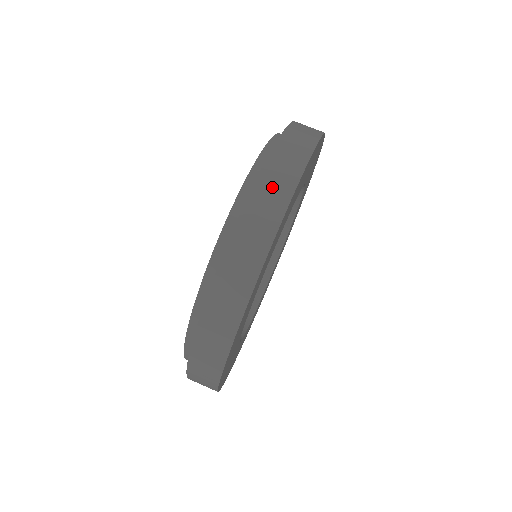
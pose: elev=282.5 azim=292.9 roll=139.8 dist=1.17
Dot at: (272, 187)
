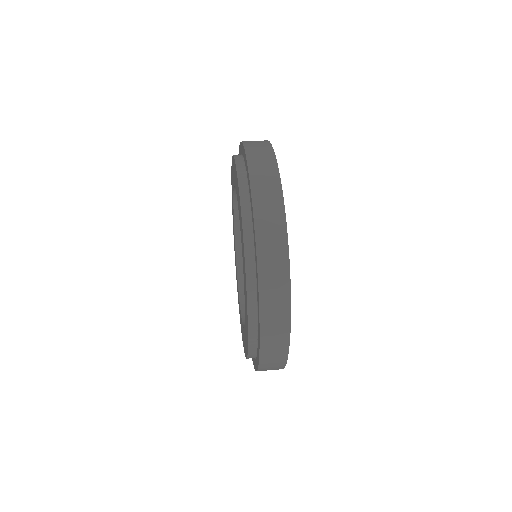
Dot at: occluded
